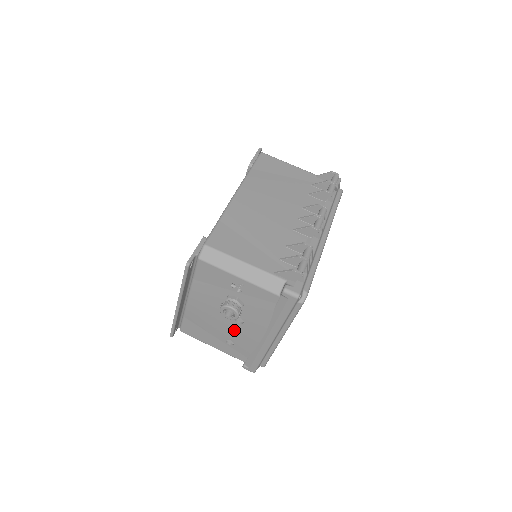
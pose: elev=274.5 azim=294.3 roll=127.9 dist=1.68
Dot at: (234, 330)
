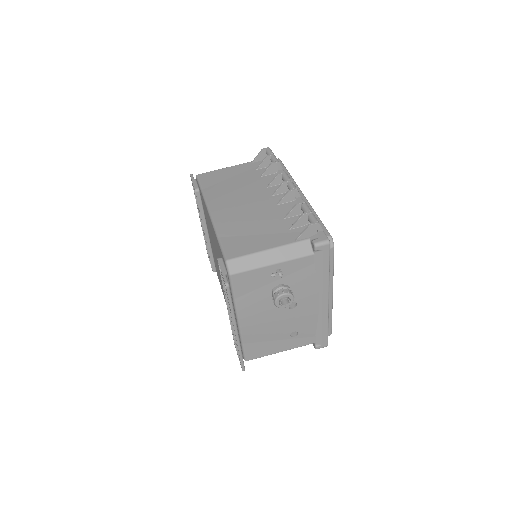
Dot at: (292, 319)
